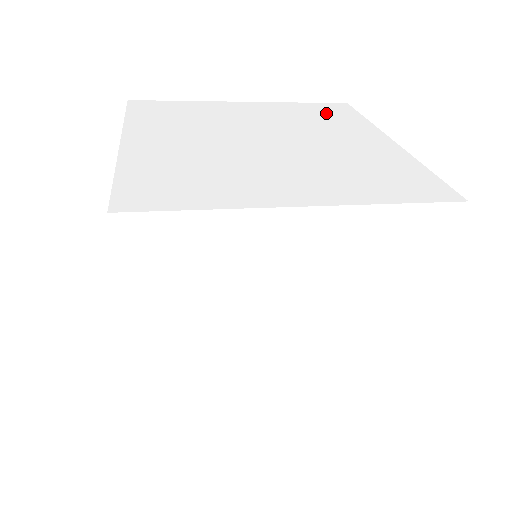
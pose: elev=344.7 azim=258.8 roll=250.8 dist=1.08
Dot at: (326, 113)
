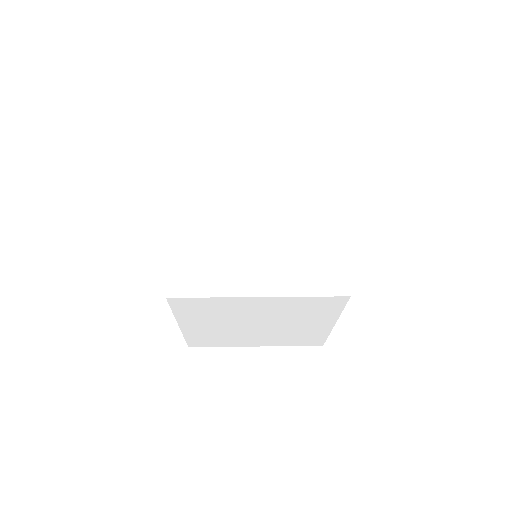
Dot at: (311, 172)
